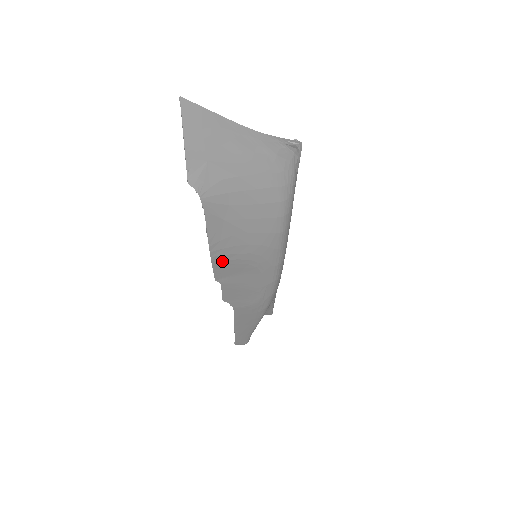
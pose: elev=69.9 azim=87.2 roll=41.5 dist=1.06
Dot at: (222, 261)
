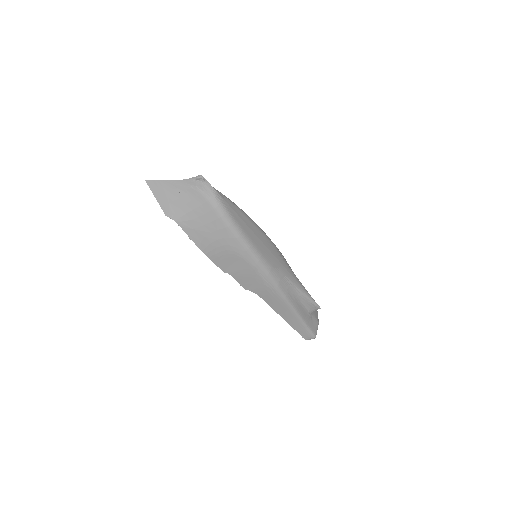
Dot at: (213, 256)
